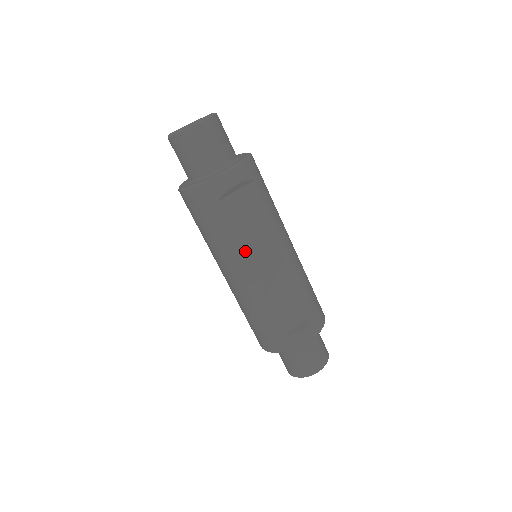
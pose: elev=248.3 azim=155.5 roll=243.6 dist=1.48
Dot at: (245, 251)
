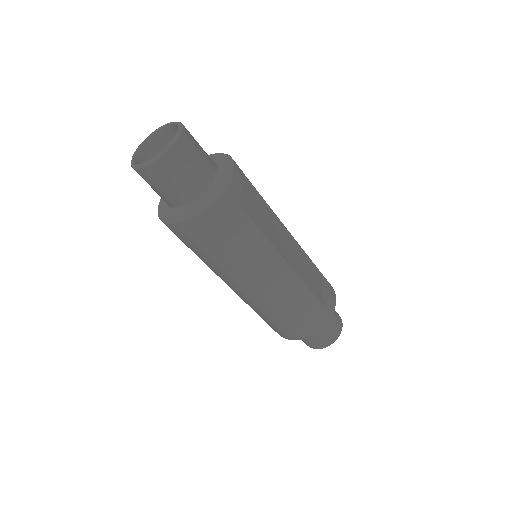
Dot at: (273, 244)
